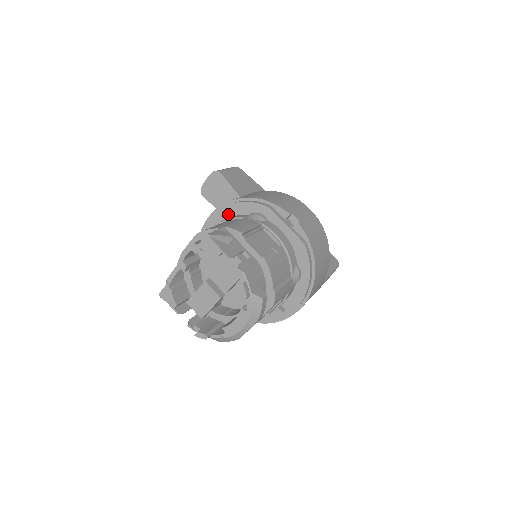
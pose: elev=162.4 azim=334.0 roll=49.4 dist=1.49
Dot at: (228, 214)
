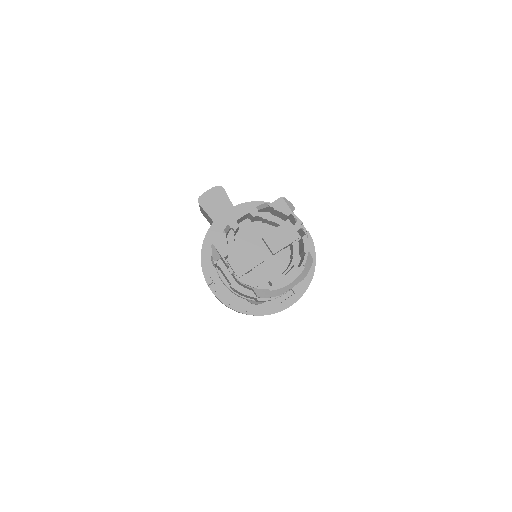
Dot at: occluded
